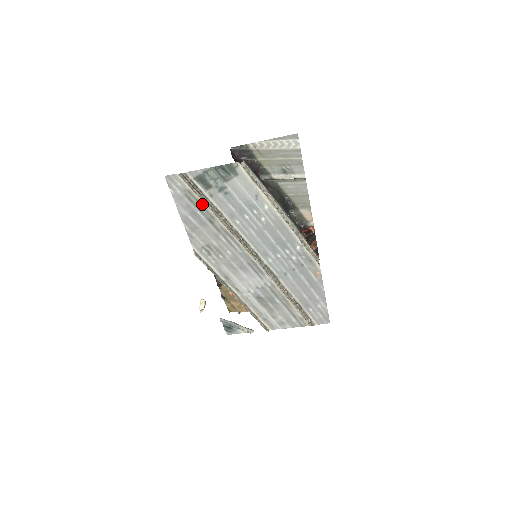
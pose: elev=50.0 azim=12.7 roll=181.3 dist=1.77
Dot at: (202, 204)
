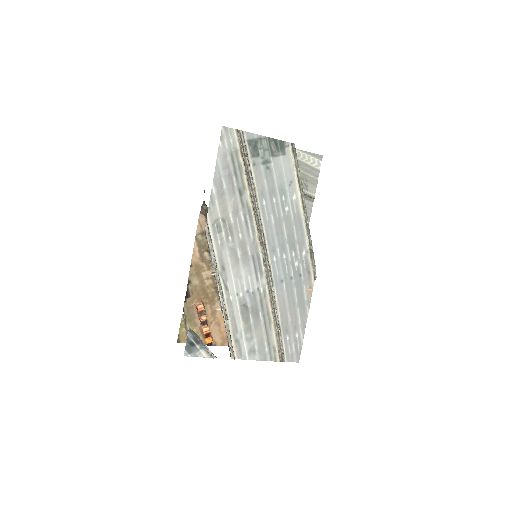
Dot at: (241, 170)
